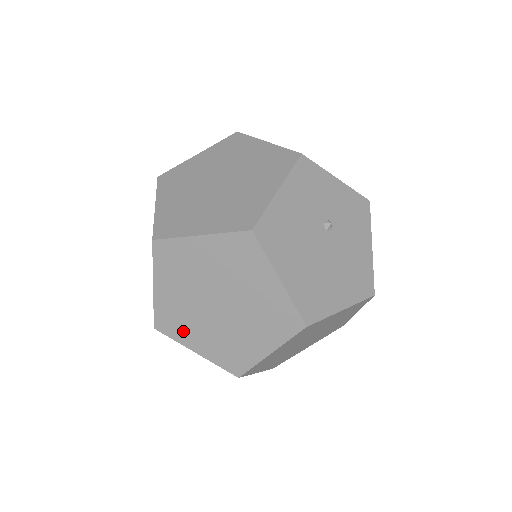
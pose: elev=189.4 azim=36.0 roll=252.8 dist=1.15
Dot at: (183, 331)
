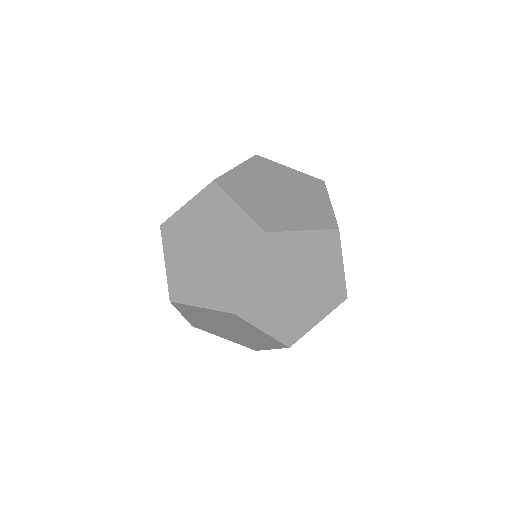
Dot at: (260, 313)
